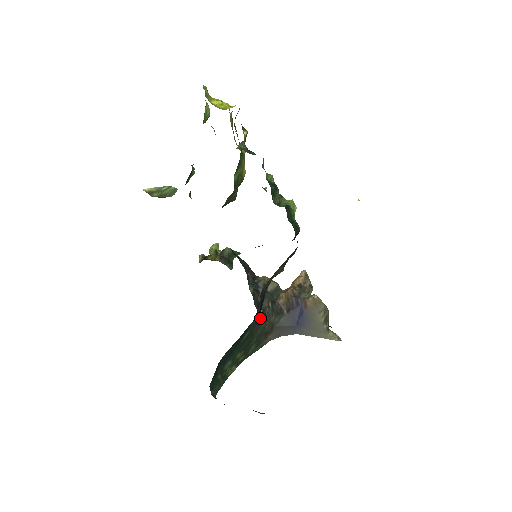
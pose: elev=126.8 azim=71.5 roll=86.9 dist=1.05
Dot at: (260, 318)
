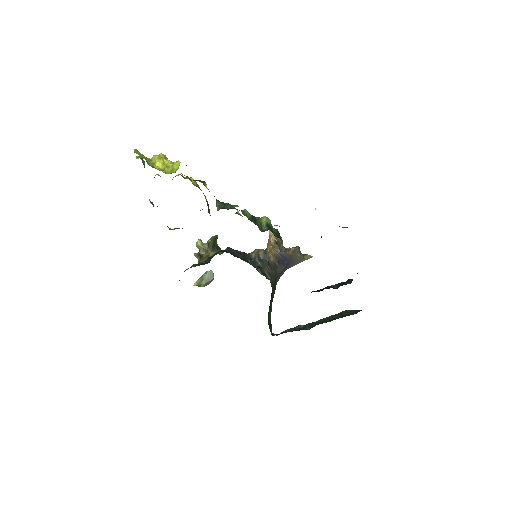
Dot at: (270, 280)
